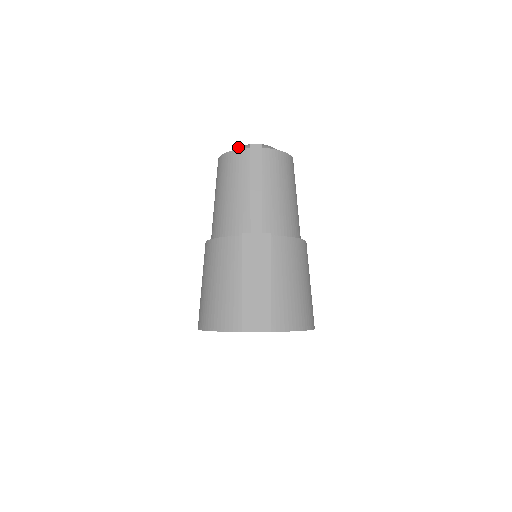
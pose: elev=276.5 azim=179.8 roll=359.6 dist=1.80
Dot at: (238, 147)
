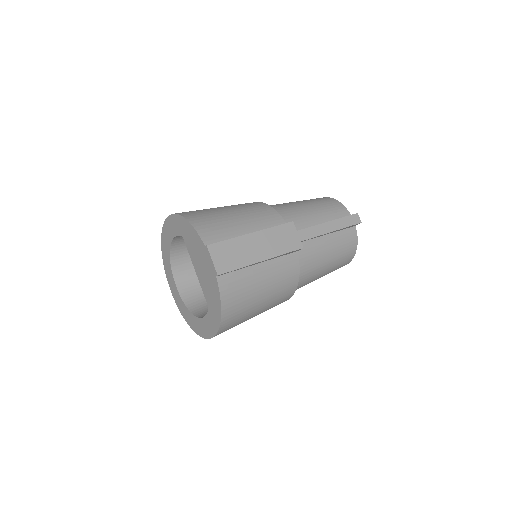
Dot at: occluded
